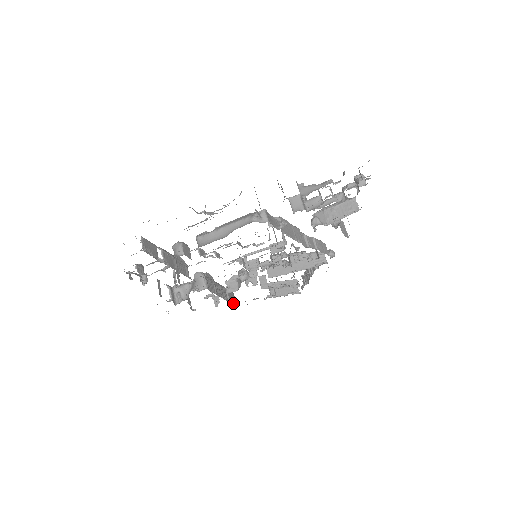
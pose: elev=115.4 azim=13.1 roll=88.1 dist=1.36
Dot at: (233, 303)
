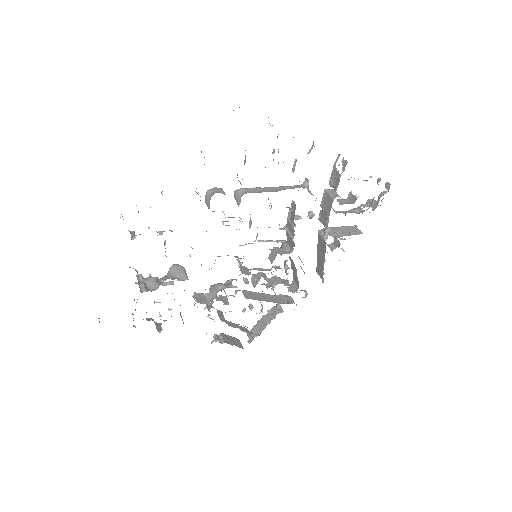
Dot at: occluded
